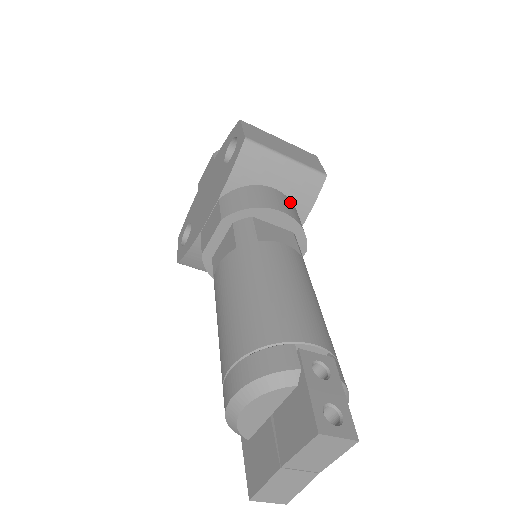
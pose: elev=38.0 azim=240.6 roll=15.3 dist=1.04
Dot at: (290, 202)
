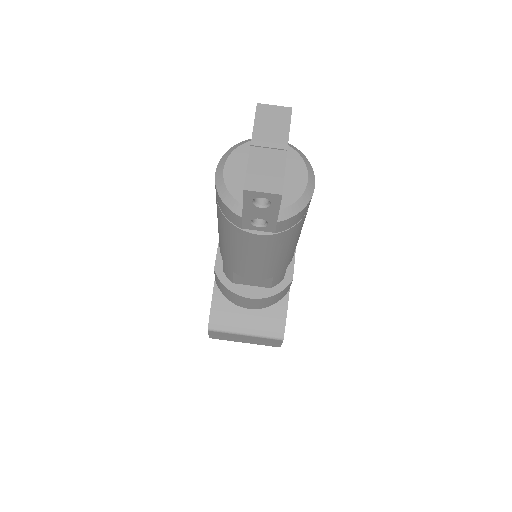
Dot at: occluded
